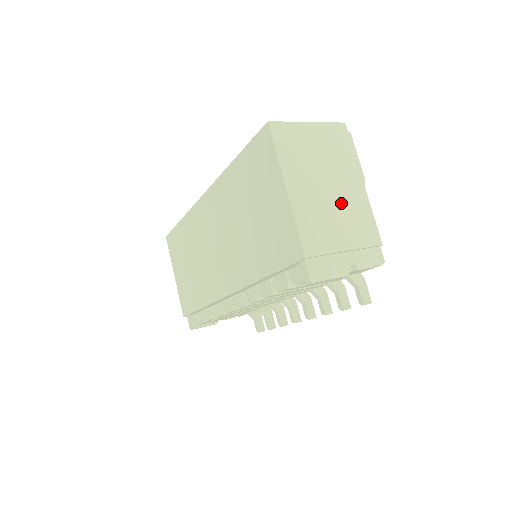
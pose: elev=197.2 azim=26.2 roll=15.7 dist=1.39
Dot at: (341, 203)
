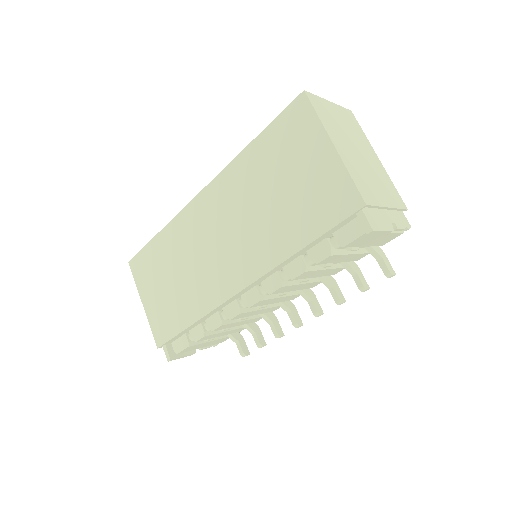
Dot at: (372, 169)
